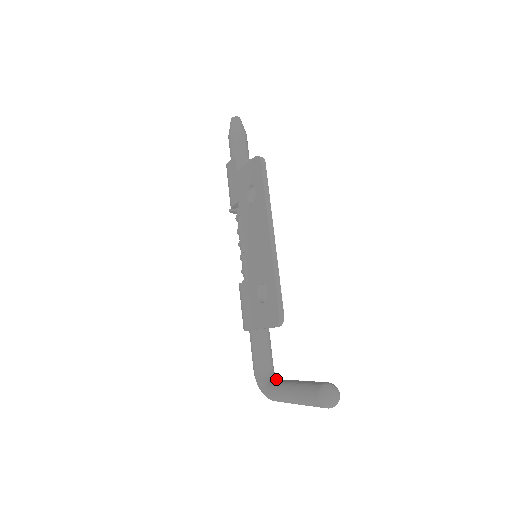
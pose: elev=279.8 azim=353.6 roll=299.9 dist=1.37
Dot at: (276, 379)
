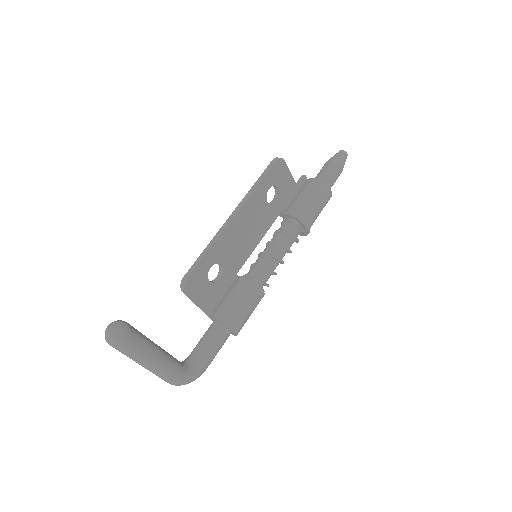
Dot at: occluded
